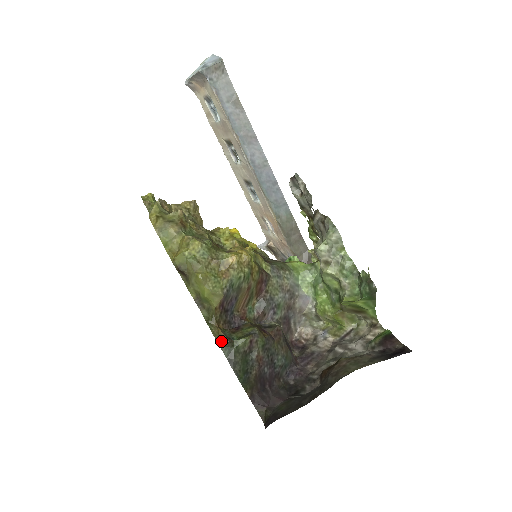
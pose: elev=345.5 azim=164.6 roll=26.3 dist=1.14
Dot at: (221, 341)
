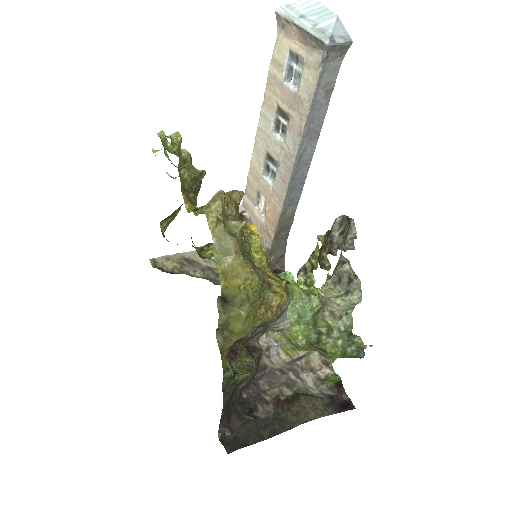
Dot at: (227, 374)
